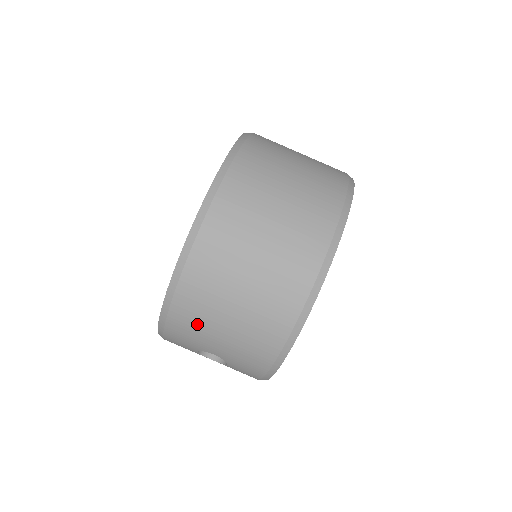
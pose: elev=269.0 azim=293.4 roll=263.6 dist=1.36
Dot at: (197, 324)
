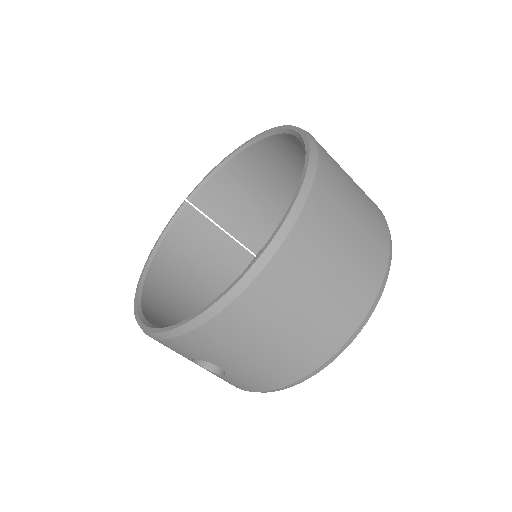
Dot at: (230, 341)
